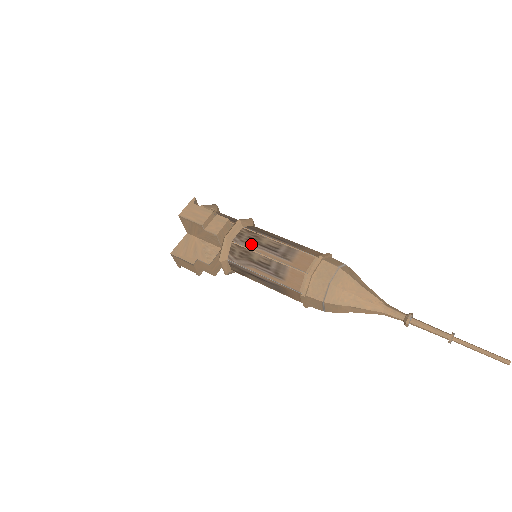
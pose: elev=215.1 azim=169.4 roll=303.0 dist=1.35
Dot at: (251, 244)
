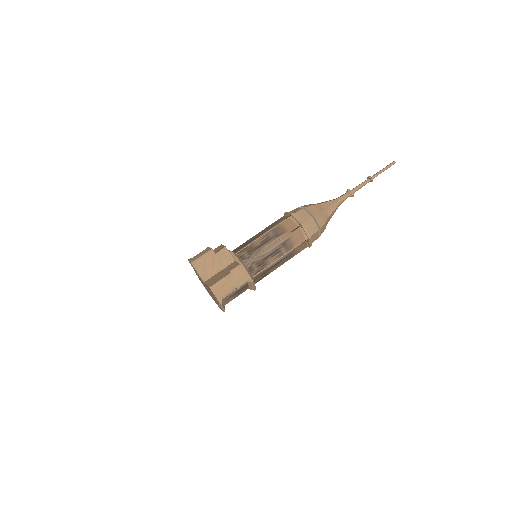
Dot at: (247, 244)
